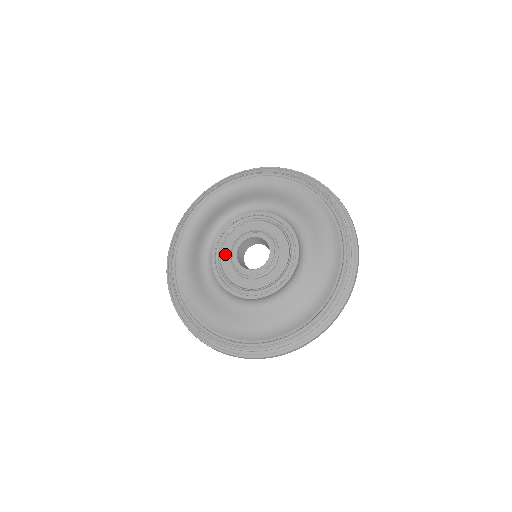
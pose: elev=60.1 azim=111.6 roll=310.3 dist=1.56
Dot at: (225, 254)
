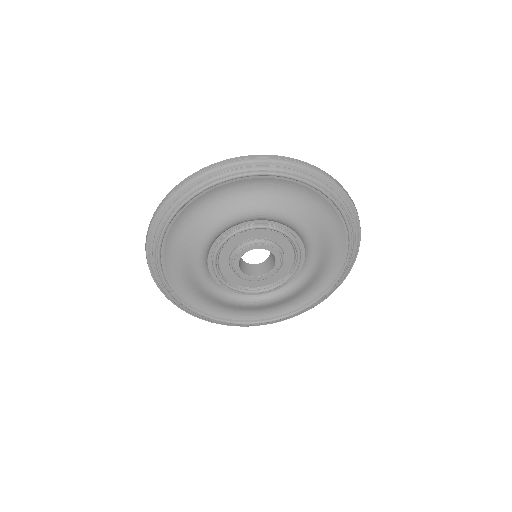
Dot at: (232, 278)
